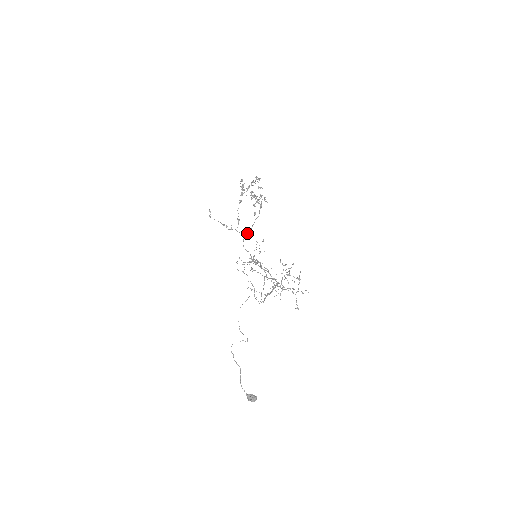
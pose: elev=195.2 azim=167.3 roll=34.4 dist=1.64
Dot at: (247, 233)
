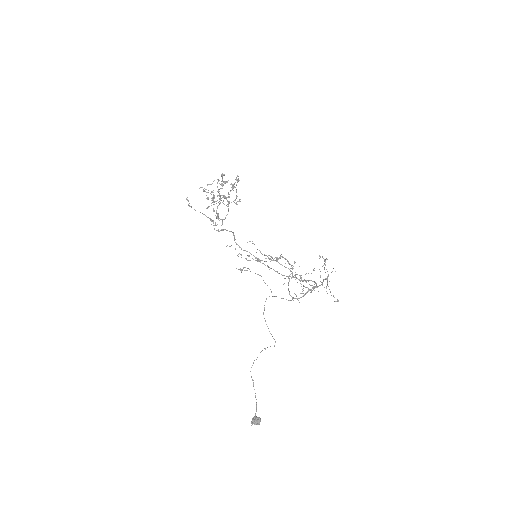
Dot at: (233, 232)
